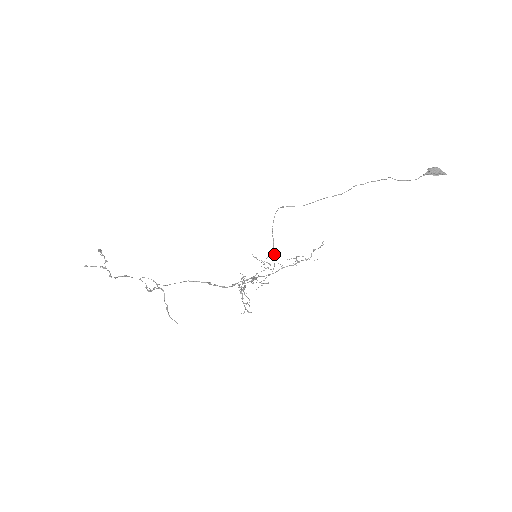
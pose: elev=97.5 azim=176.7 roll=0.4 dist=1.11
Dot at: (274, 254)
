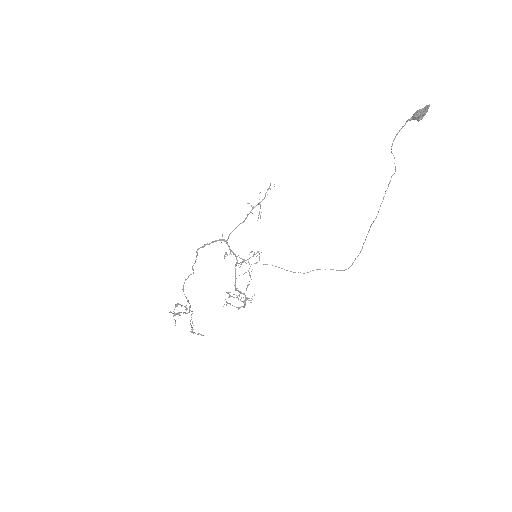
Dot at: (287, 270)
